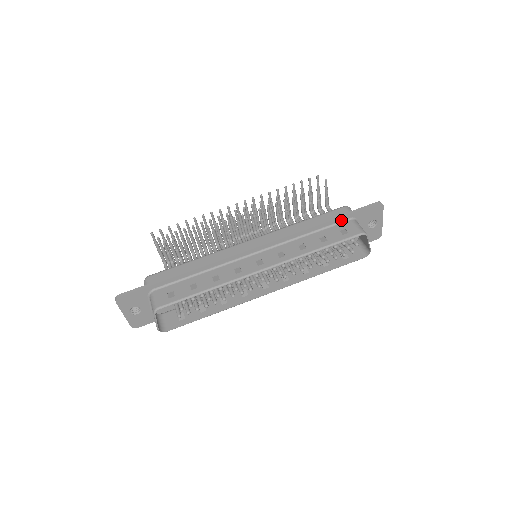
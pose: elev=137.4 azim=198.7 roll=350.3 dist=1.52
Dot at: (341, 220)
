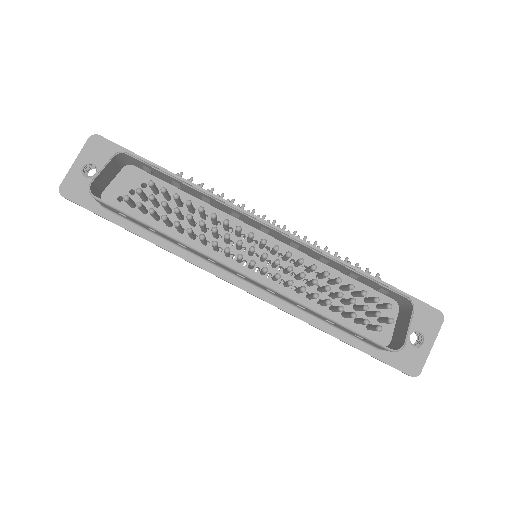
Dot at: occluded
